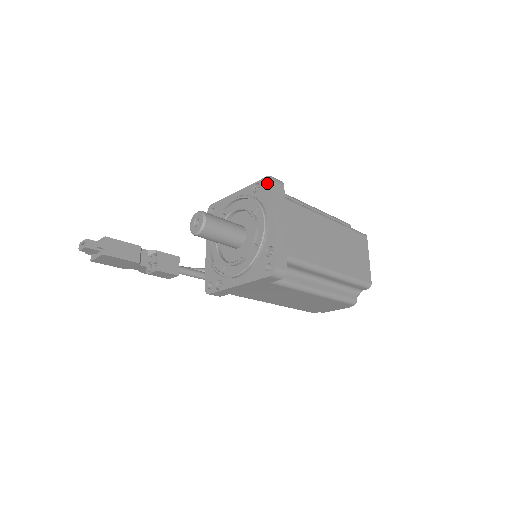
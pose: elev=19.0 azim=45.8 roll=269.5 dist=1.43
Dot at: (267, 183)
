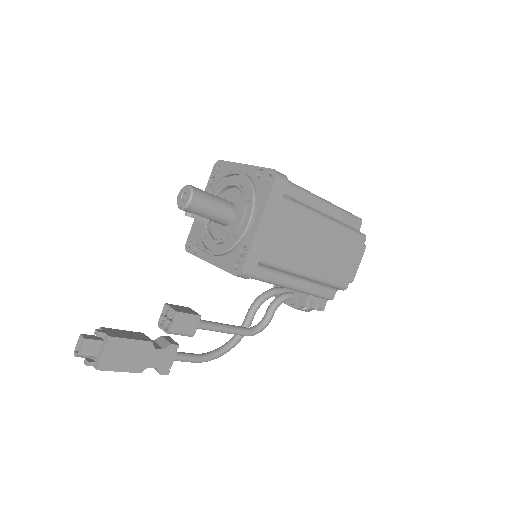
Dot at: (217, 171)
